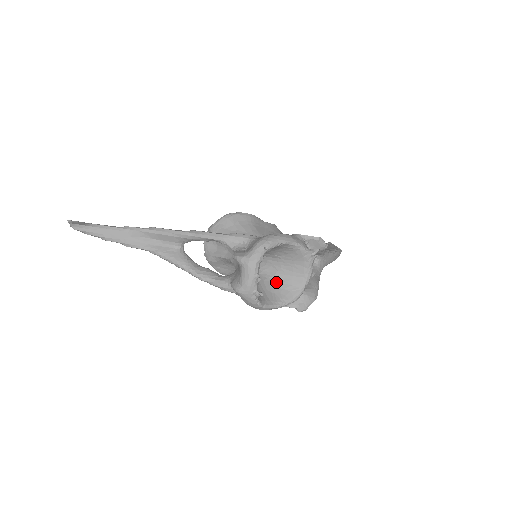
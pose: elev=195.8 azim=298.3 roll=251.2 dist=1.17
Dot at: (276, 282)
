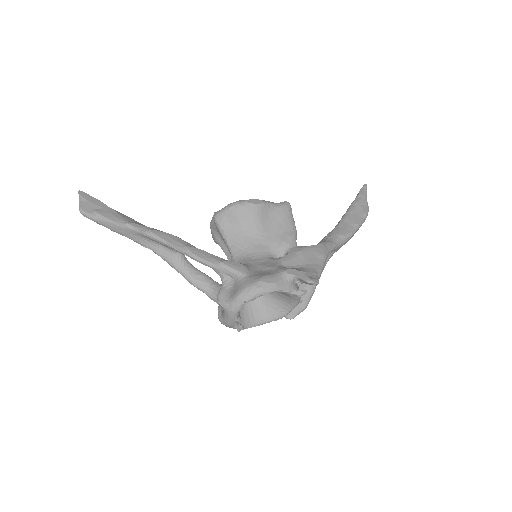
Dot at: (265, 300)
